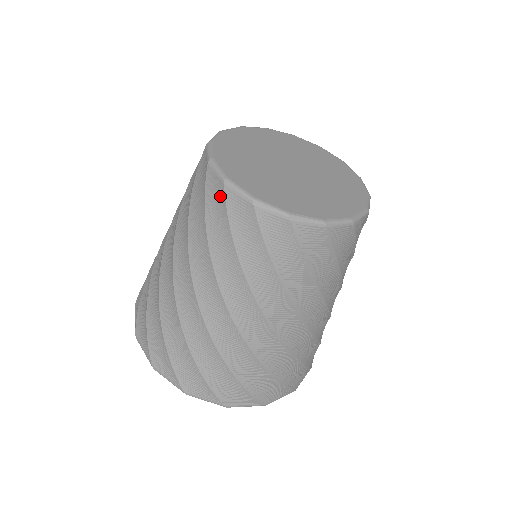
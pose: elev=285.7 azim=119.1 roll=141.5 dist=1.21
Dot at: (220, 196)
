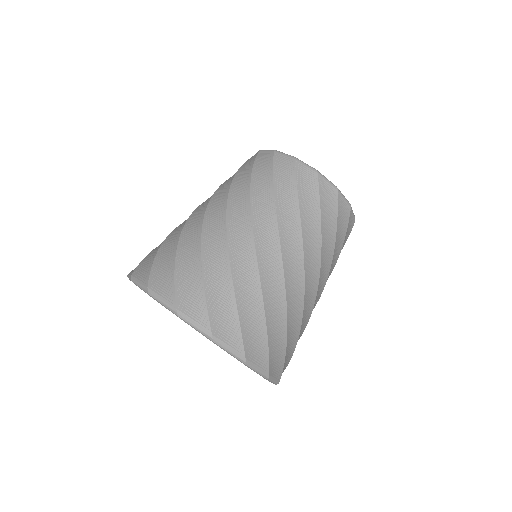
Dot at: (254, 157)
